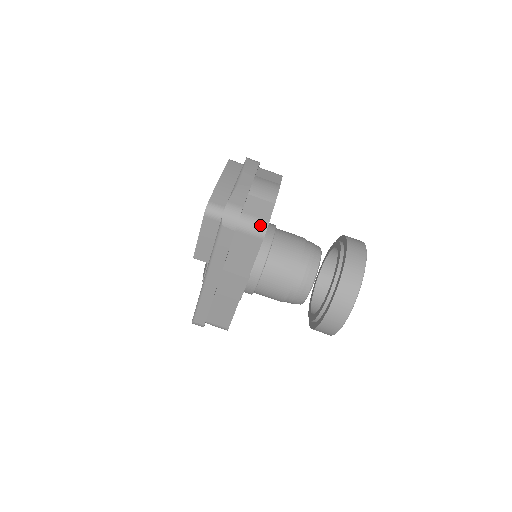
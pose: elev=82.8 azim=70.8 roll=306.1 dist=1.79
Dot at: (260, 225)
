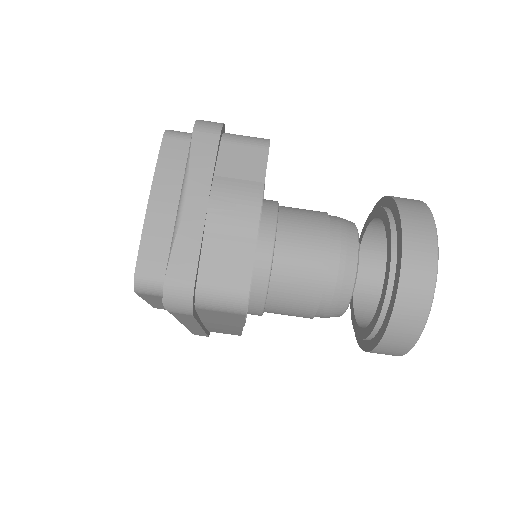
Dot at: (234, 300)
